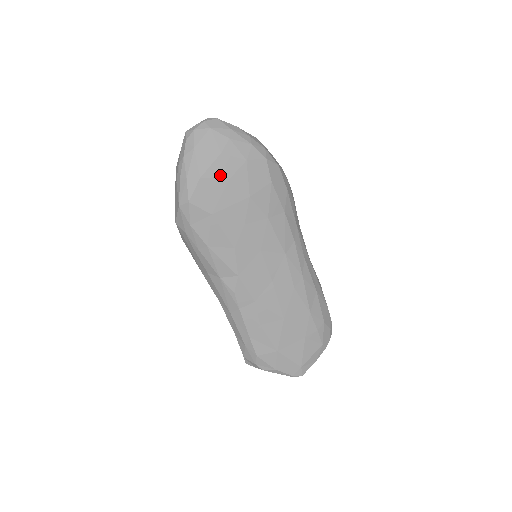
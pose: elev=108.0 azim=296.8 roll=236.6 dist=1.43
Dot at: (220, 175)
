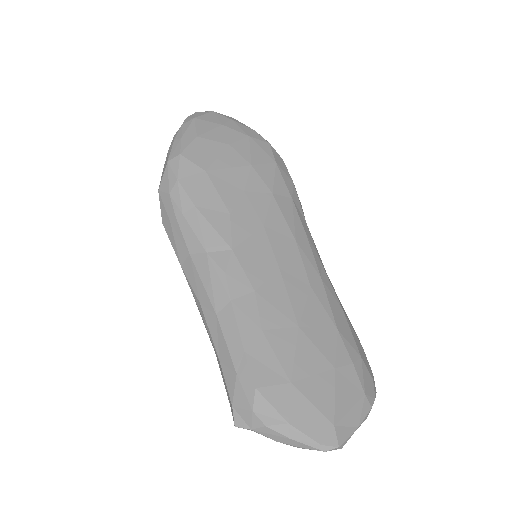
Dot at: (219, 139)
